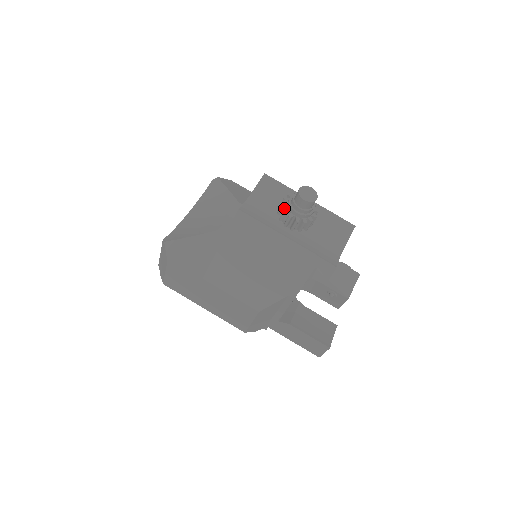
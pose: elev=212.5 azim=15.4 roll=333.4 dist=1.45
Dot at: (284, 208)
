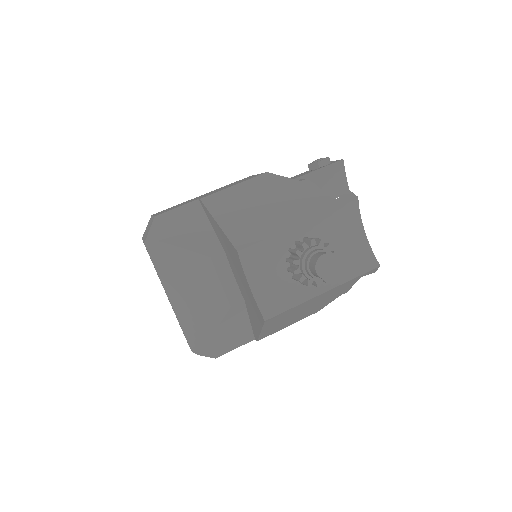
Dot at: (302, 279)
